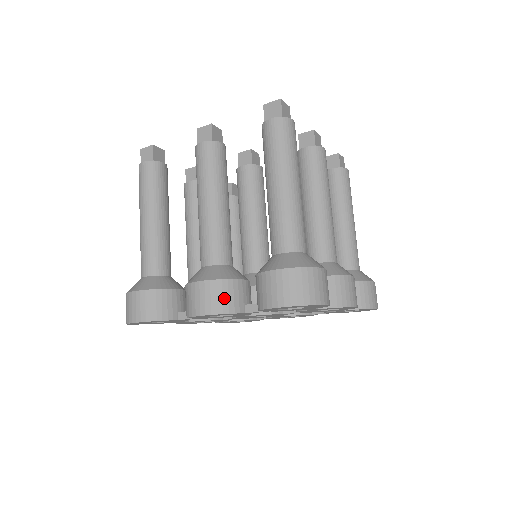
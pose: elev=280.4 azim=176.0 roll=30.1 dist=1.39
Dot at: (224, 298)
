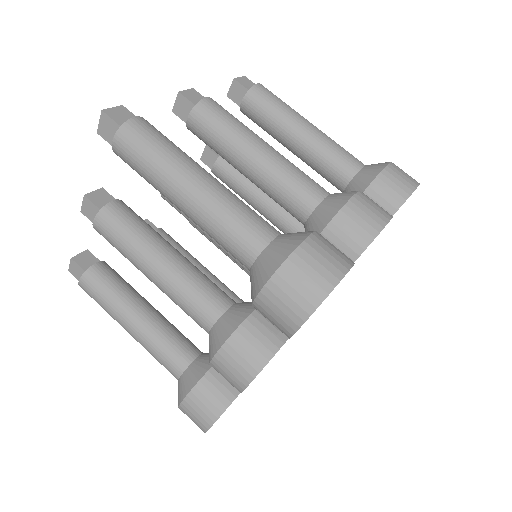
Dot at: (250, 351)
